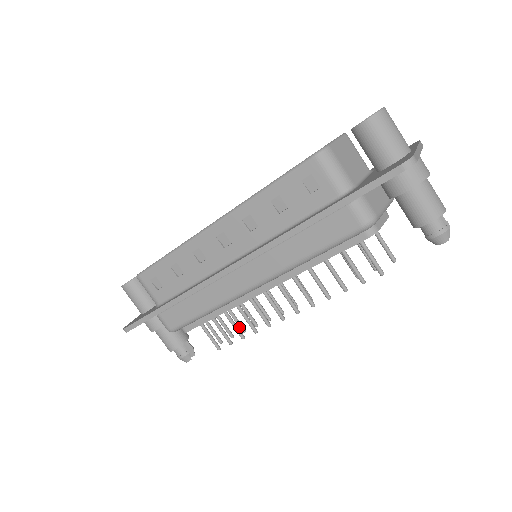
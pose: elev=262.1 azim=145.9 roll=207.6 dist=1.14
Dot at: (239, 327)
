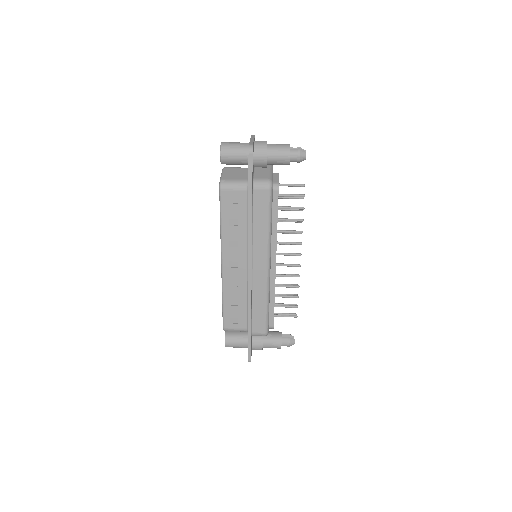
Dot at: occluded
